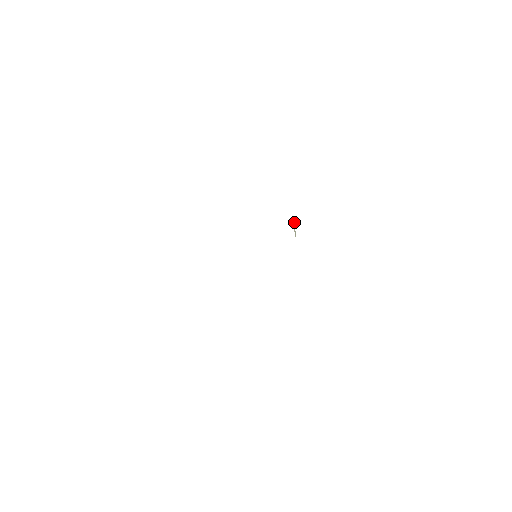
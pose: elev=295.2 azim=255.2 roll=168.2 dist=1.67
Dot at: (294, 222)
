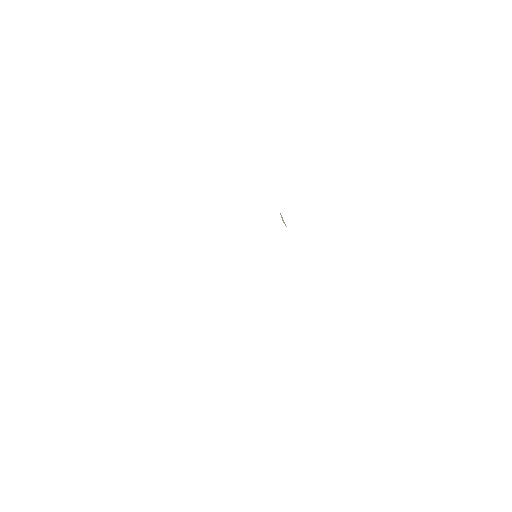
Dot at: (280, 214)
